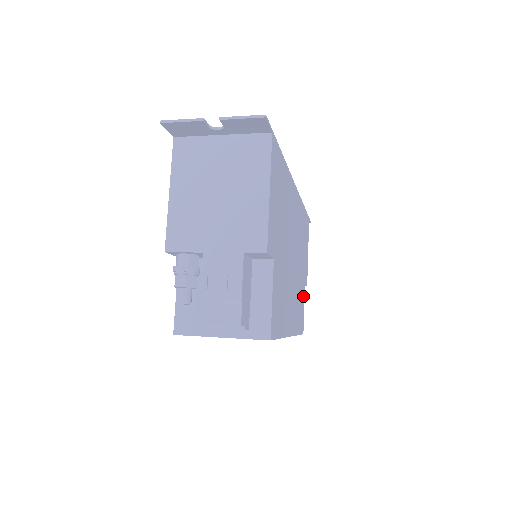
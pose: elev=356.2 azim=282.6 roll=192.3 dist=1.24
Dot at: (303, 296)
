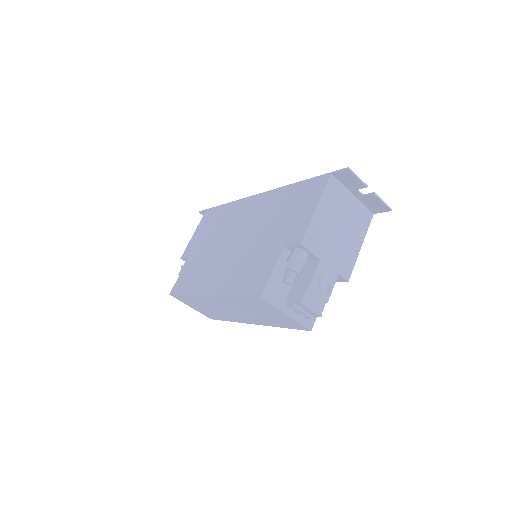
Dot at: occluded
